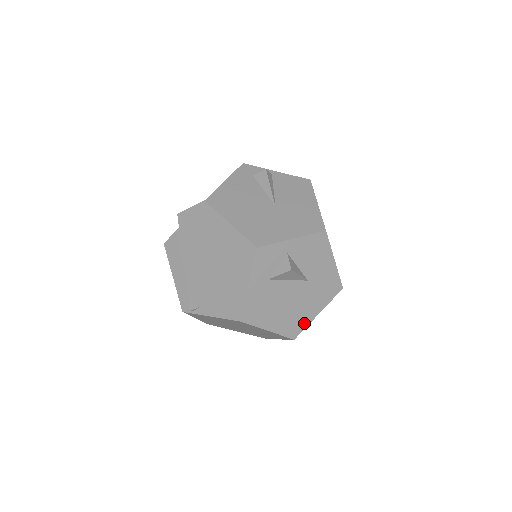
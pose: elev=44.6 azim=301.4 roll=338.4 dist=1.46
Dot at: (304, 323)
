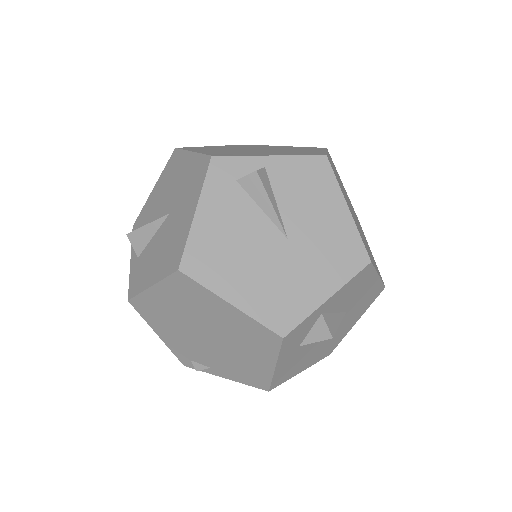
Dot at: (340, 339)
